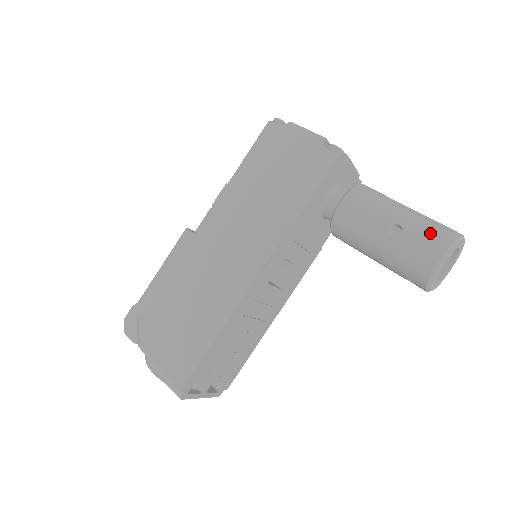
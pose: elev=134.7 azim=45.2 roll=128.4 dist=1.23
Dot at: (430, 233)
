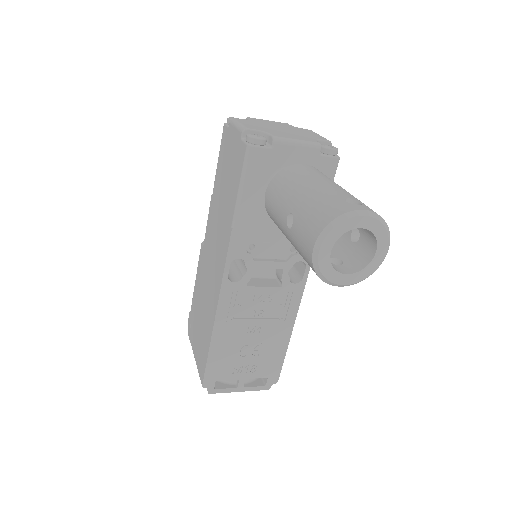
Dot at: (310, 219)
